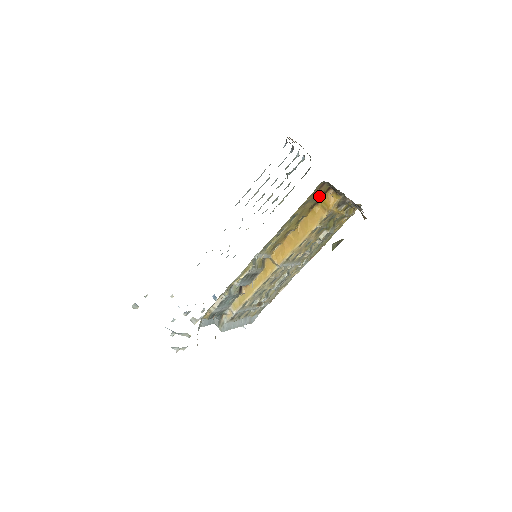
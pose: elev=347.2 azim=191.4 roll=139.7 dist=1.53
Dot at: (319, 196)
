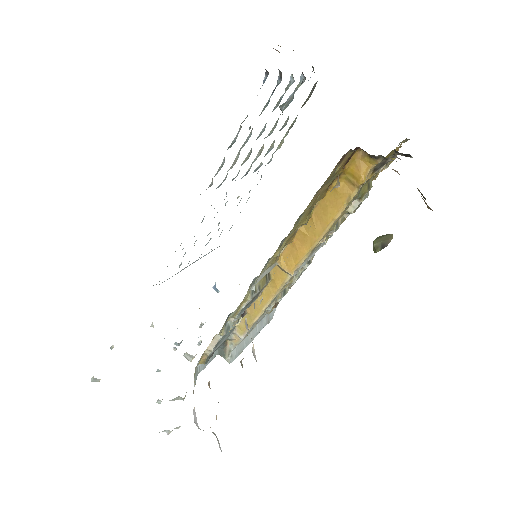
Dot at: (340, 168)
